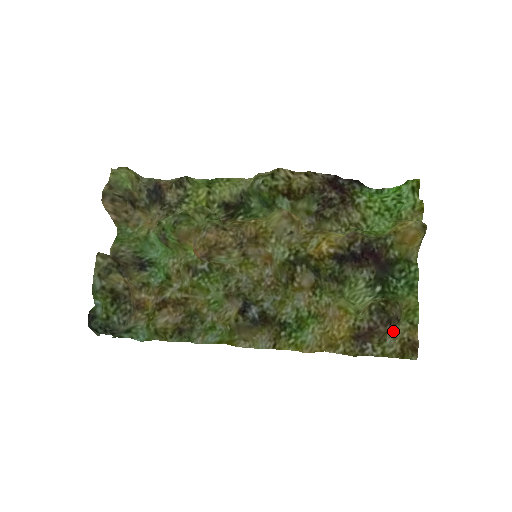
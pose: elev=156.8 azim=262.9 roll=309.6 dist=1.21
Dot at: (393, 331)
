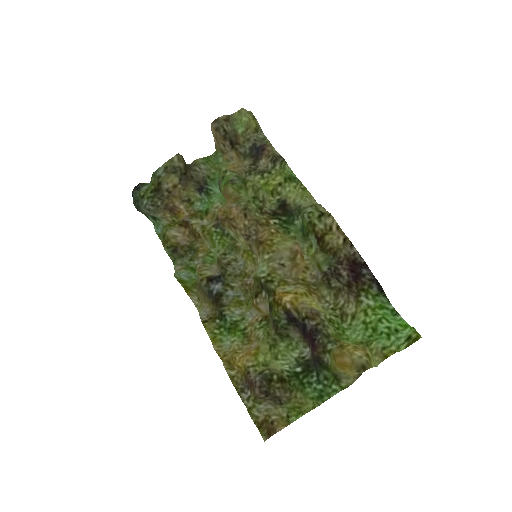
Dot at: (273, 405)
